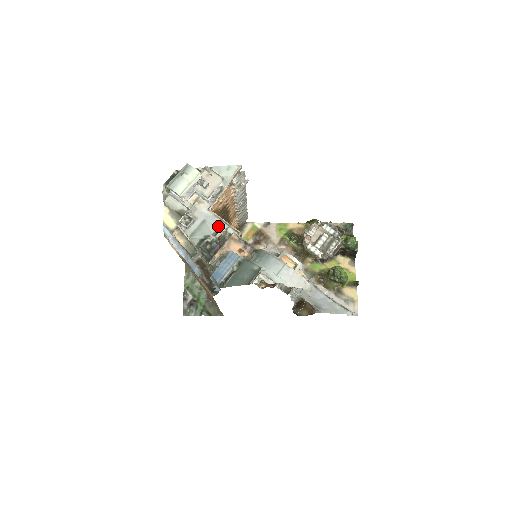
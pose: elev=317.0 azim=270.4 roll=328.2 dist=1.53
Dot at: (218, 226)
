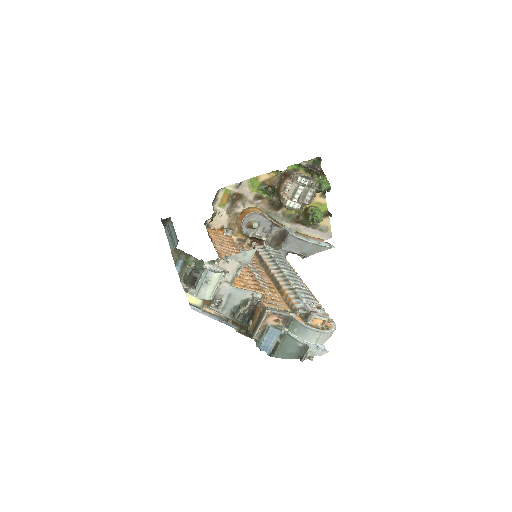
Dot at: (244, 295)
